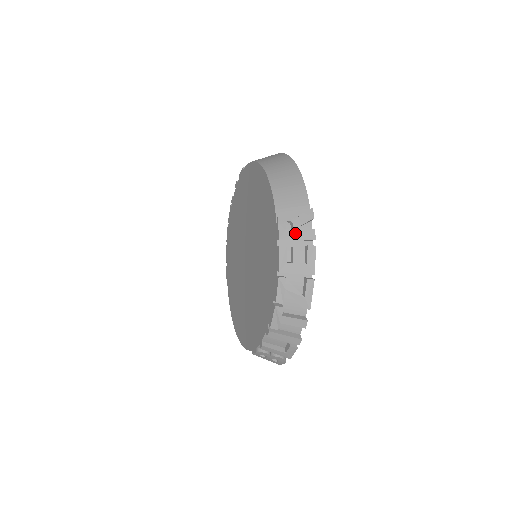
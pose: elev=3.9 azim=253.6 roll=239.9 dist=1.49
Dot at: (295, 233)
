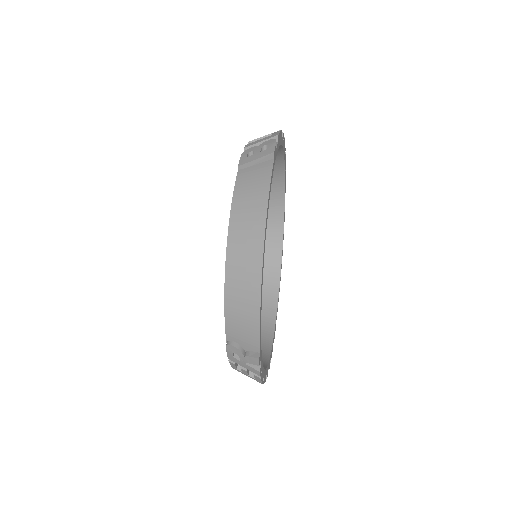
Dot at: (242, 364)
